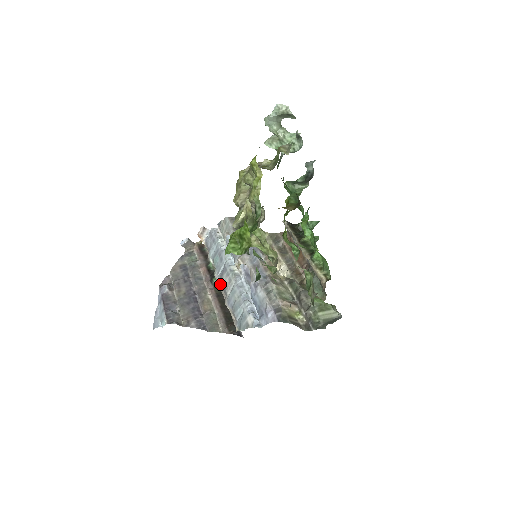
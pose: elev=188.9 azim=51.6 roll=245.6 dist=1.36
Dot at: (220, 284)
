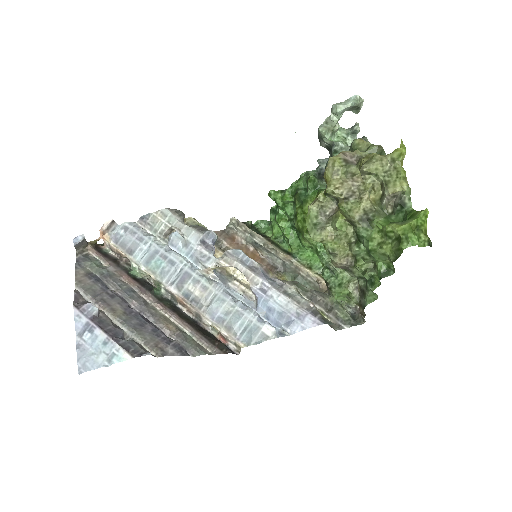
Dot at: (178, 295)
